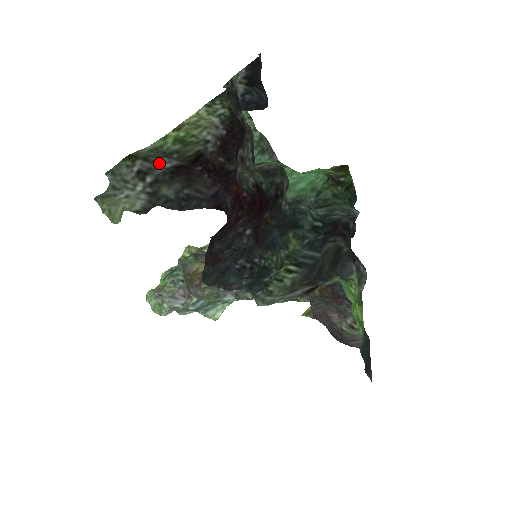
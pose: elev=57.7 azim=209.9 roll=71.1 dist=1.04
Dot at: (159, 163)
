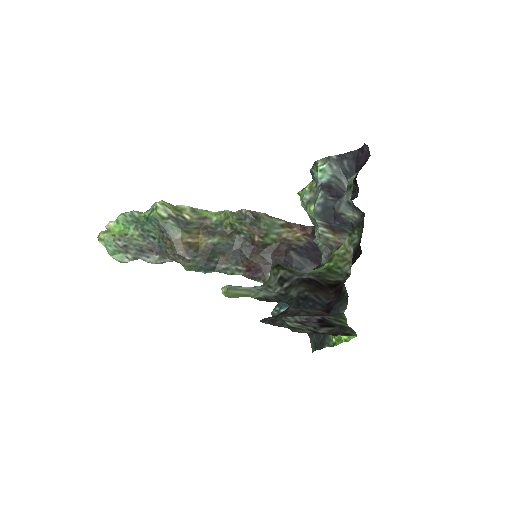
Dot at: (299, 274)
